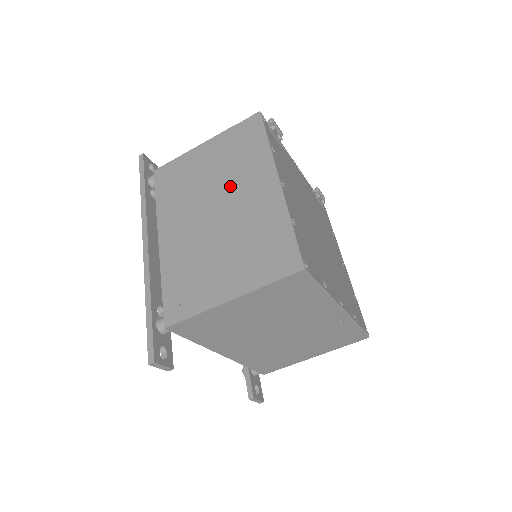
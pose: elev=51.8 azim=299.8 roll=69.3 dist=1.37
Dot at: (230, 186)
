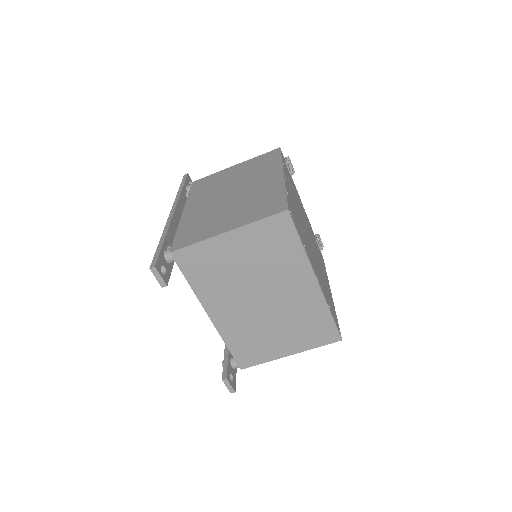
Dot at: (247, 181)
